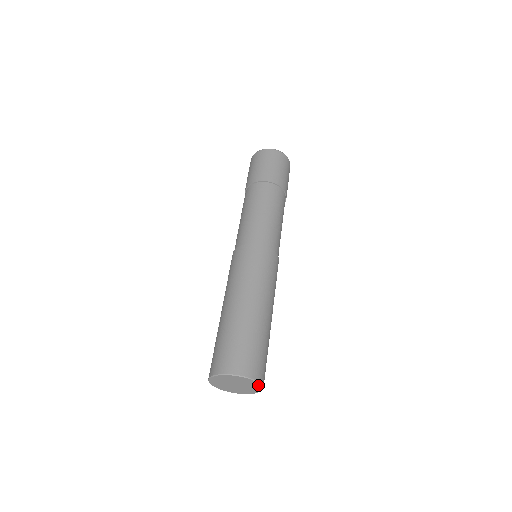
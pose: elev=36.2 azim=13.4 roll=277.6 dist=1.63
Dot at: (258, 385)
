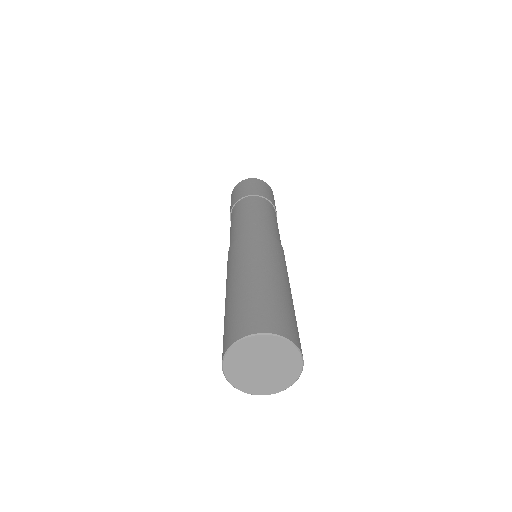
Dot at: (297, 371)
